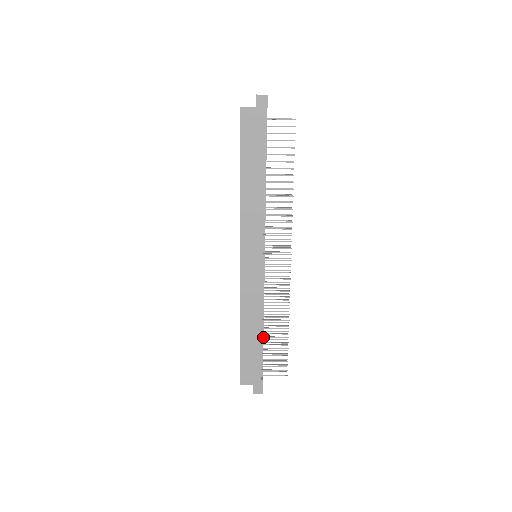
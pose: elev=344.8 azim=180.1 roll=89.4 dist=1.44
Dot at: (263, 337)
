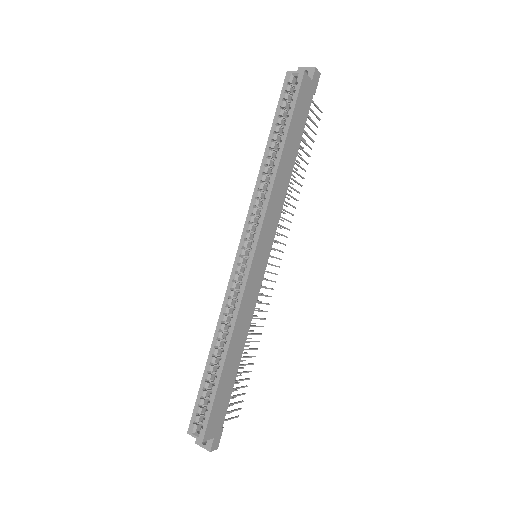
Dot at: (237, 366)
